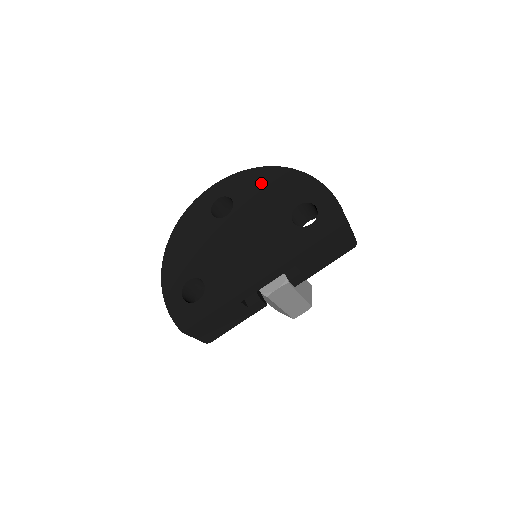
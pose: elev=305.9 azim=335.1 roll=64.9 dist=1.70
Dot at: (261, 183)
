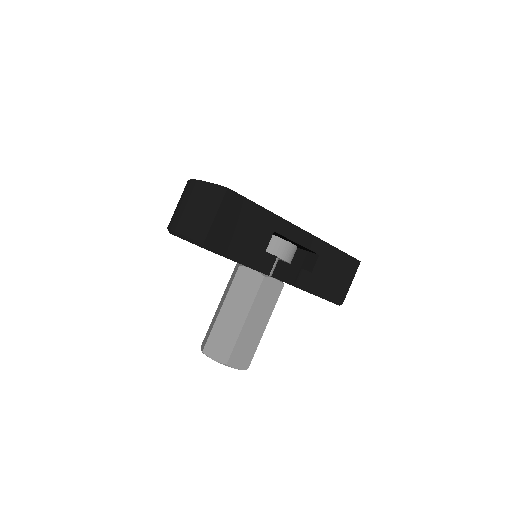
Dot at: occluded
